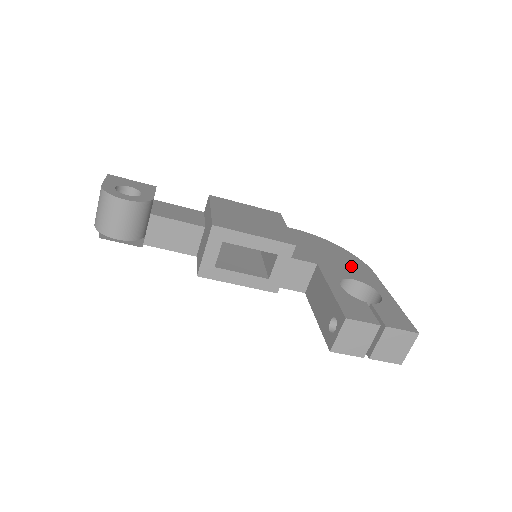
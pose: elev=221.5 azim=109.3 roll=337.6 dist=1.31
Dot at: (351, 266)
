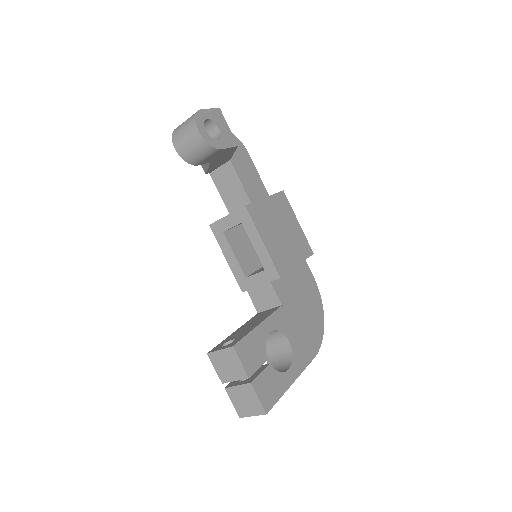
Dot at: (305, 335)
